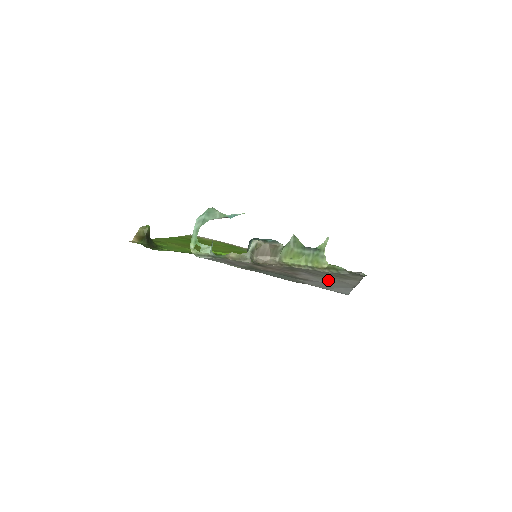
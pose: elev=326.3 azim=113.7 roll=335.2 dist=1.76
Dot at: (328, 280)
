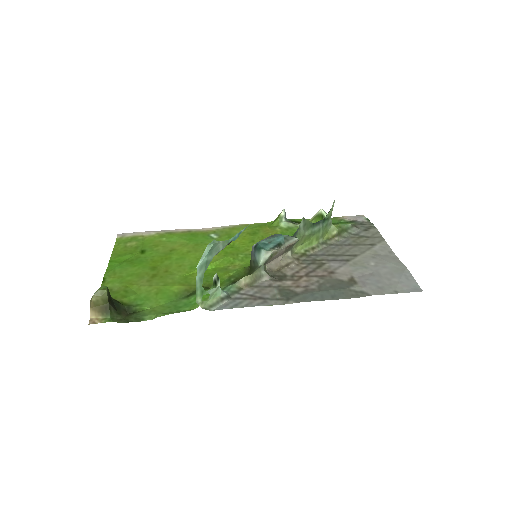
Dot at: (366, 263)
